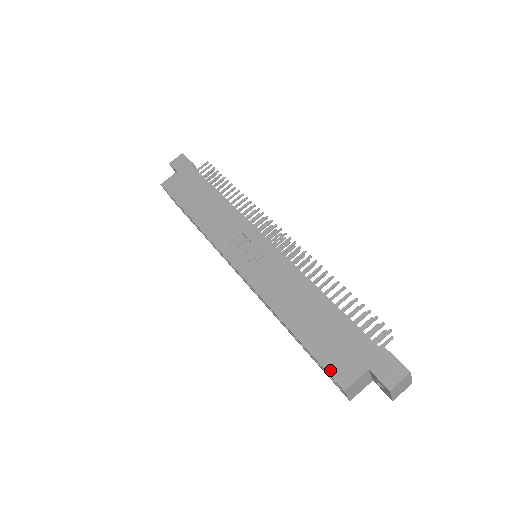
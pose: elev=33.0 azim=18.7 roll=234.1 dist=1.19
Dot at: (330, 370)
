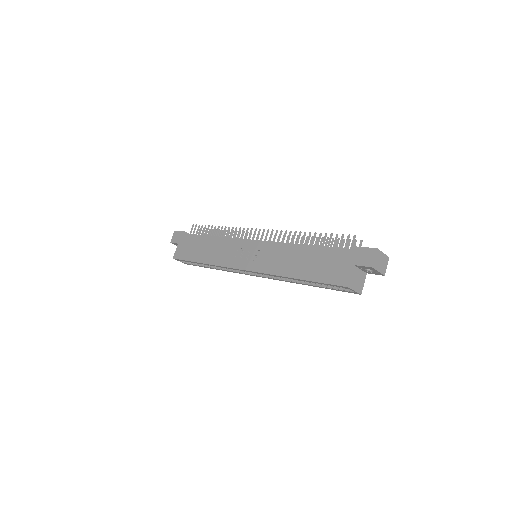
Dot at: (334, 282)
